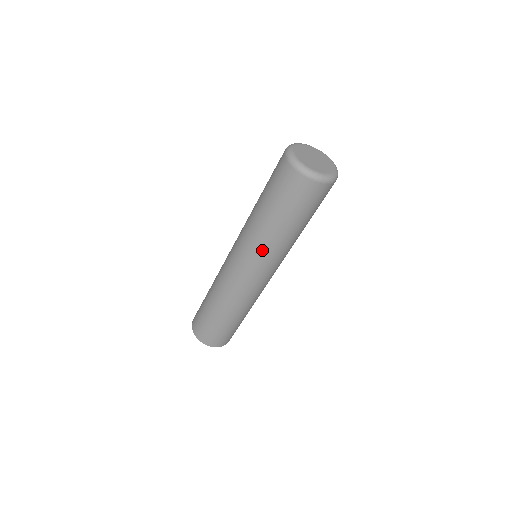
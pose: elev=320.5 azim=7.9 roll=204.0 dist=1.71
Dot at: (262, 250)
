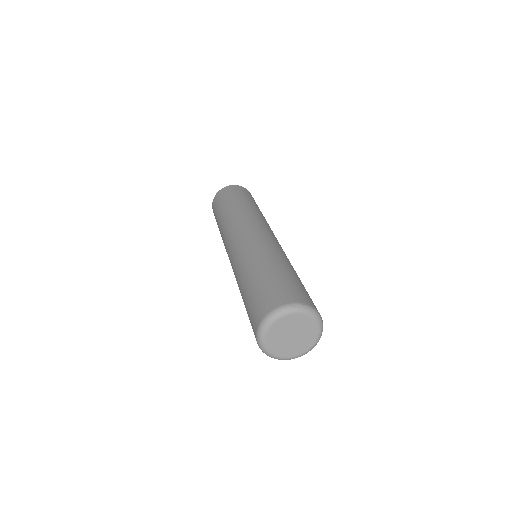
Dot at: occluded
